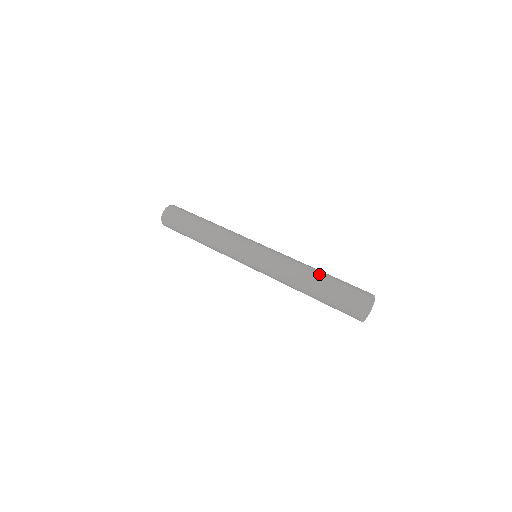
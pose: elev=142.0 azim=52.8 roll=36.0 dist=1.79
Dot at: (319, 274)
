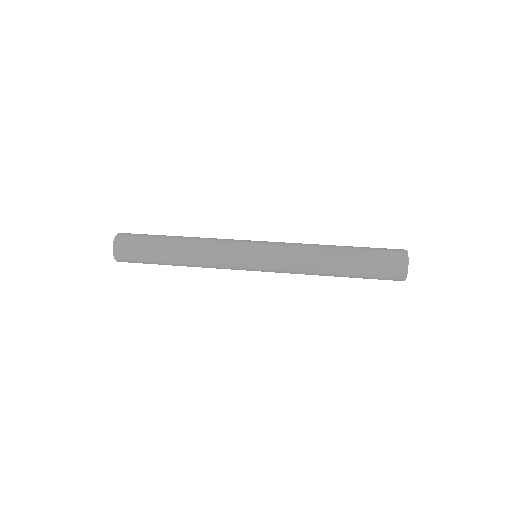
Dot at: (343, 246)
